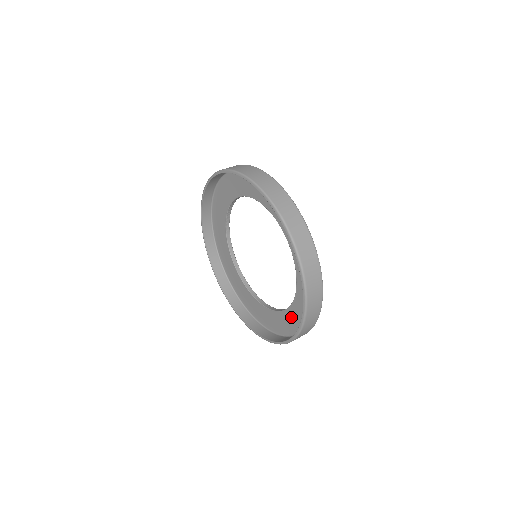
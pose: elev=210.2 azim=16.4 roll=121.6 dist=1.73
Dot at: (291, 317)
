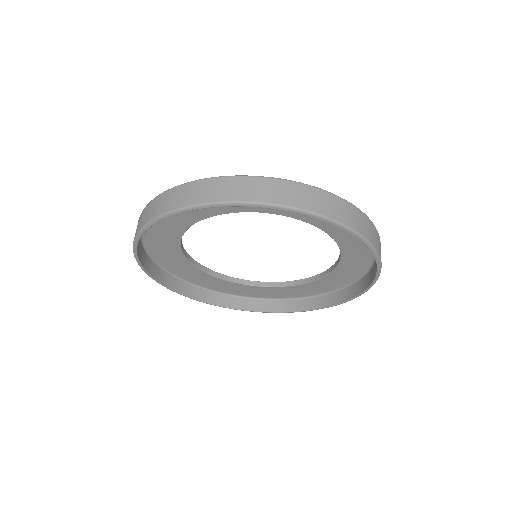
Dot at: (272, 291)
